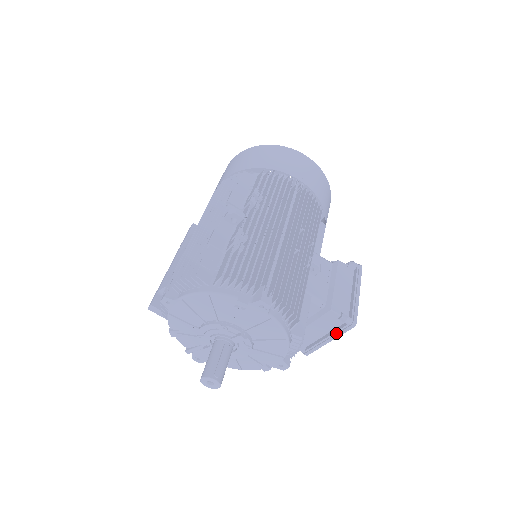
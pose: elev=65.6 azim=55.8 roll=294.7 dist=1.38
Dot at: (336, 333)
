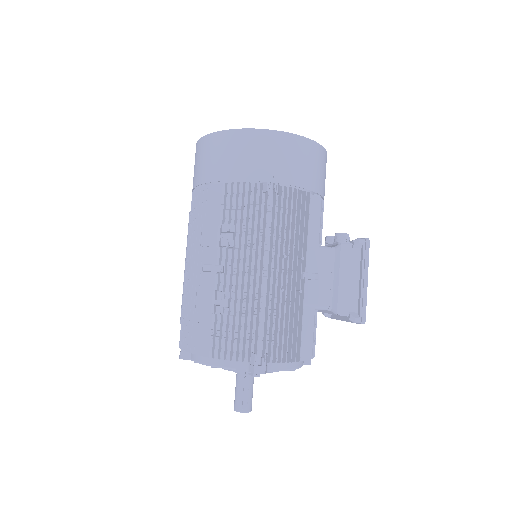
Dot at: occluded
